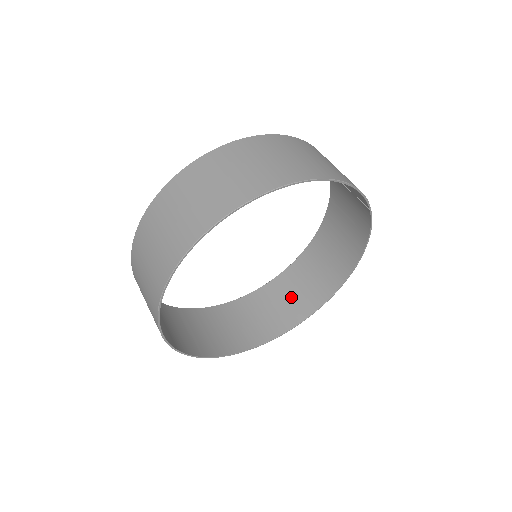
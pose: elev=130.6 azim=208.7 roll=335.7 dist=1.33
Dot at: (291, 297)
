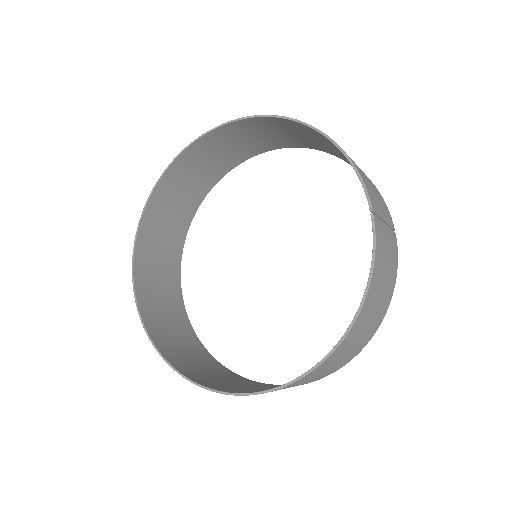
Dot at: occluded
